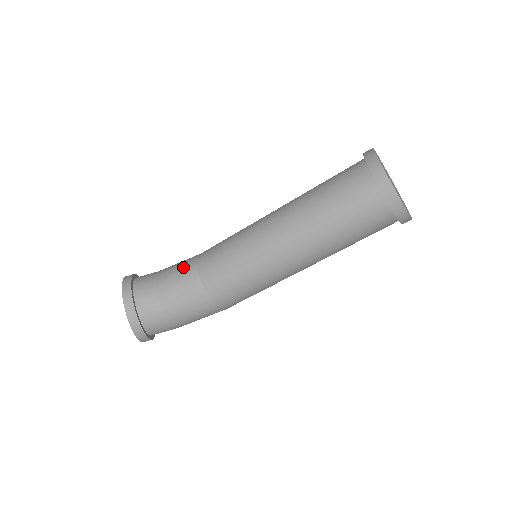
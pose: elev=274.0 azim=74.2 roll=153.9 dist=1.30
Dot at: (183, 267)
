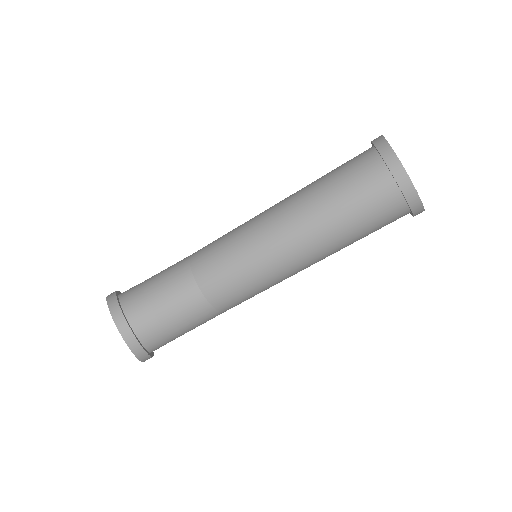
Dot at: (178, 284)
